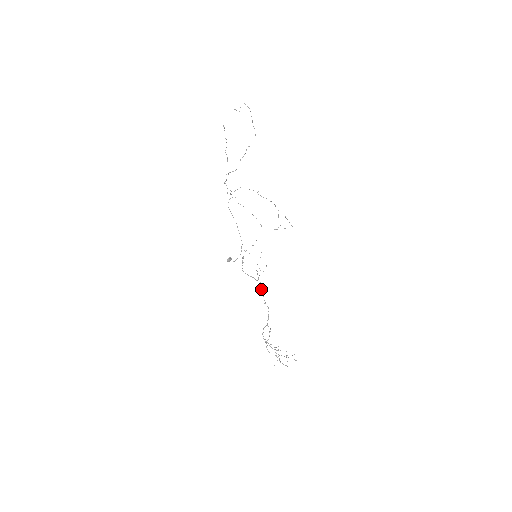
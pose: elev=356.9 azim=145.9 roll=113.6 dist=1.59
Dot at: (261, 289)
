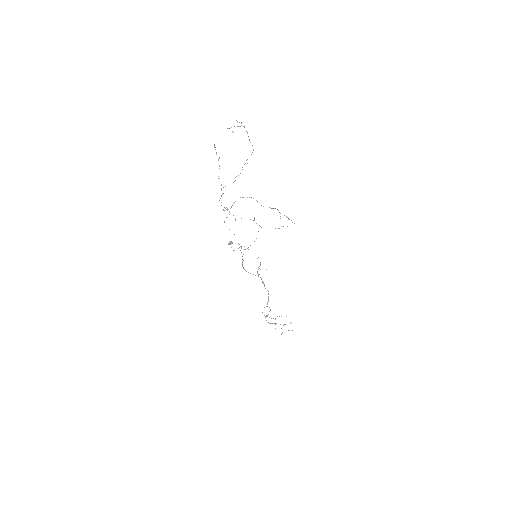
Dot at: (261, 279)
